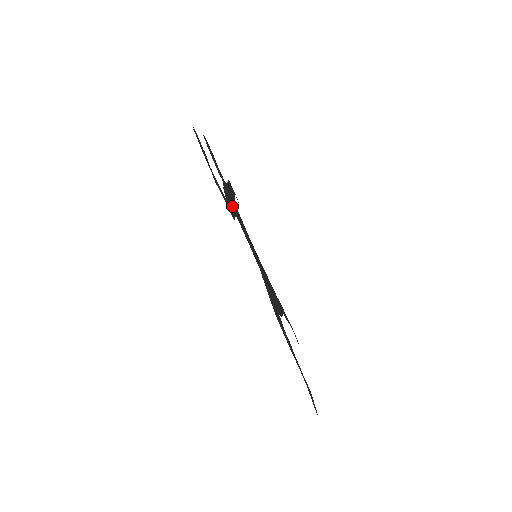
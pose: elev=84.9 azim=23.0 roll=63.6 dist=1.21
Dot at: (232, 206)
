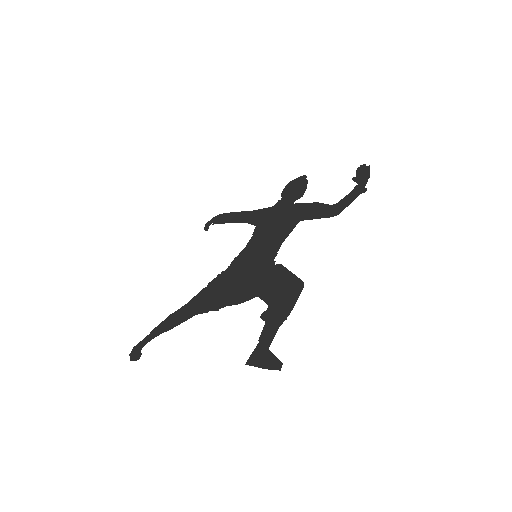
Dot at: (299, 216)
